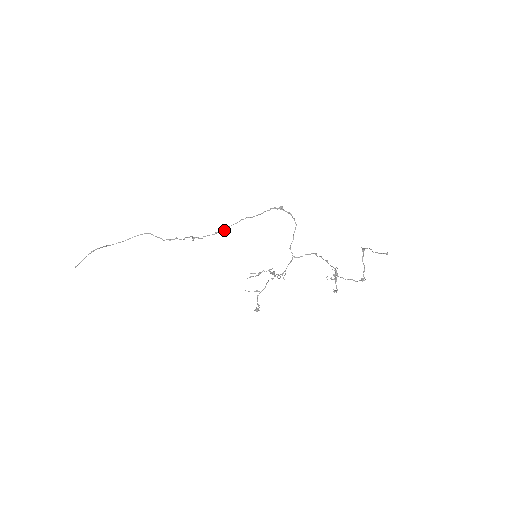
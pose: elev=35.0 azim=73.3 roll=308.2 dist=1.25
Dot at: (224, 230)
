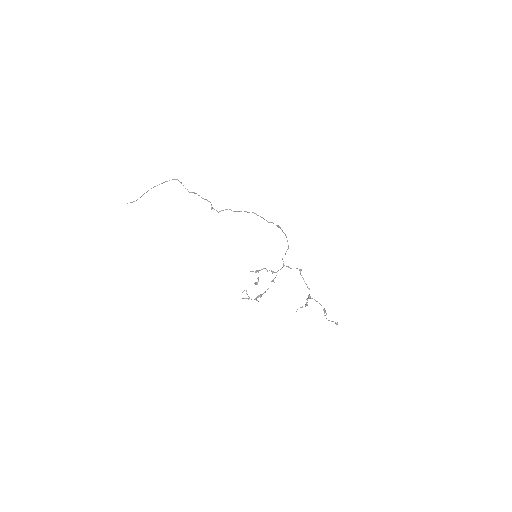
Dot at: occluded
